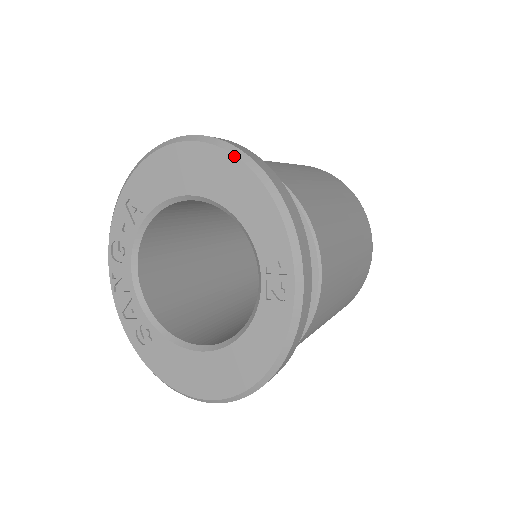
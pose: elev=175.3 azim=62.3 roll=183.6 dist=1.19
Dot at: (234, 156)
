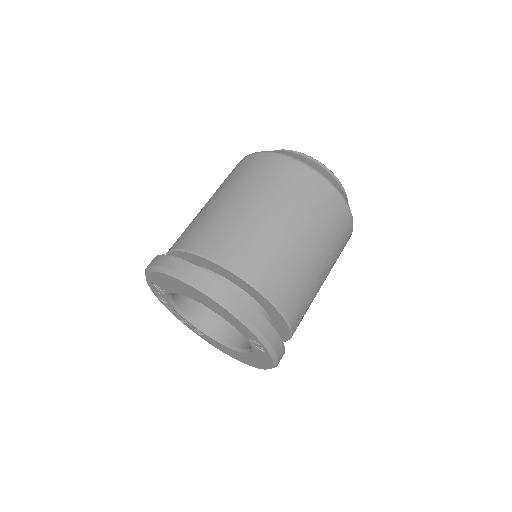
Dot at: (203, 294)
